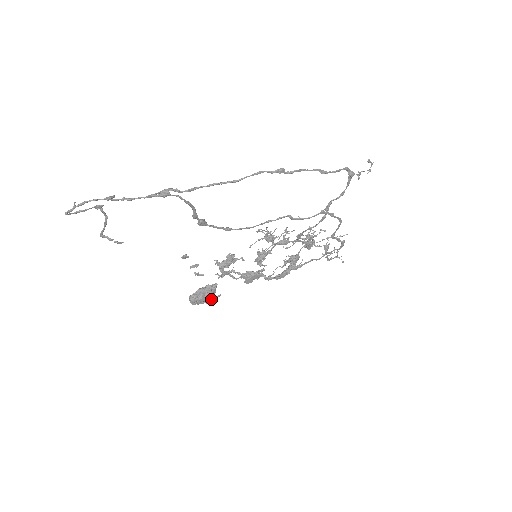
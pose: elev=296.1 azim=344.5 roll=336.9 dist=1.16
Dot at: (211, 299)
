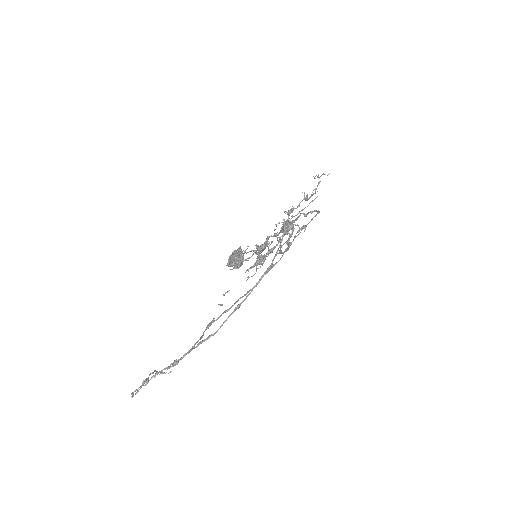
Dot at: occluded
